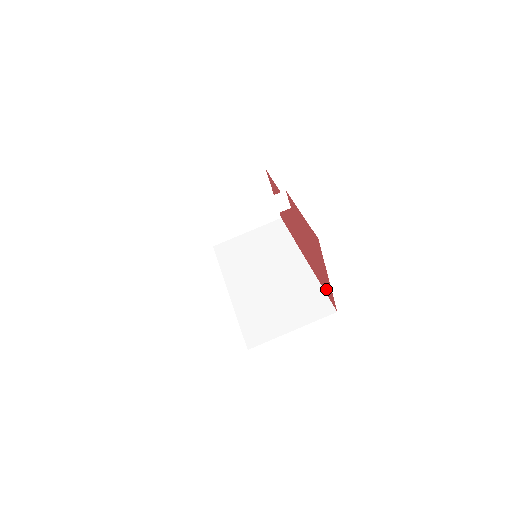
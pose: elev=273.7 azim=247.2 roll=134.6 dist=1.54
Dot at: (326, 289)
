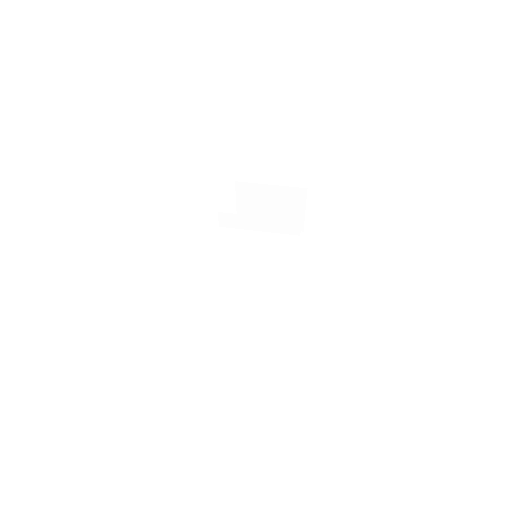
Dot at: occluded
